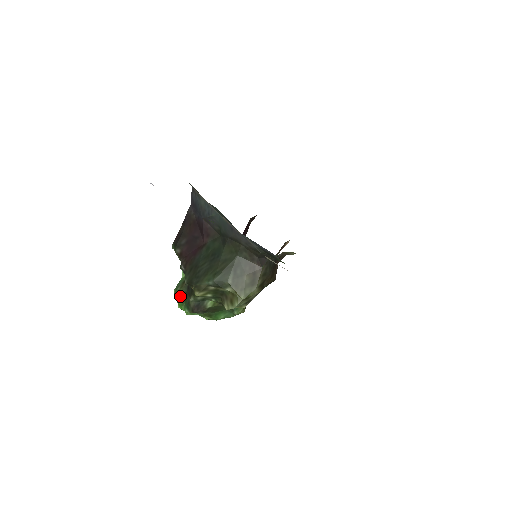
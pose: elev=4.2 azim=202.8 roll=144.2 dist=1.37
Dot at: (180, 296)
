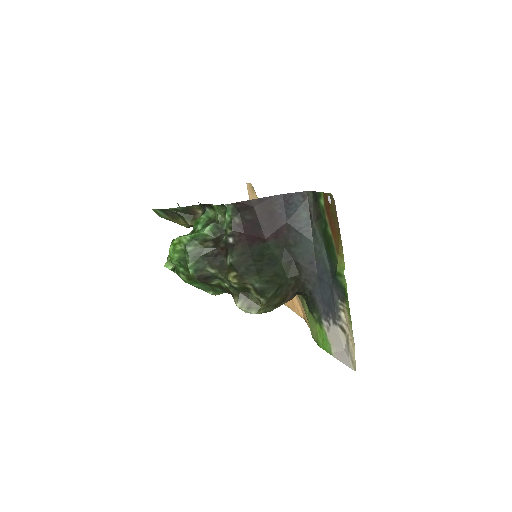
Dot at: (193, 251)
